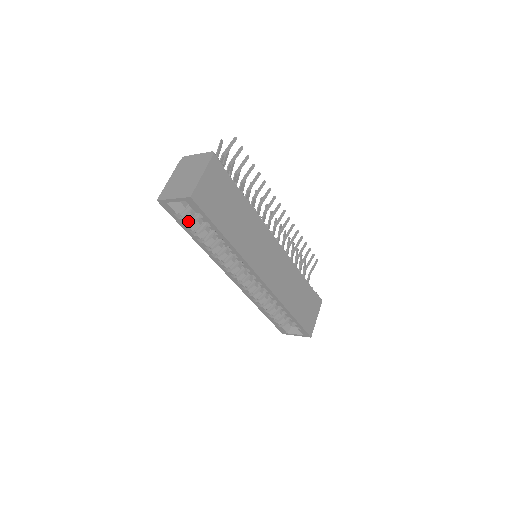
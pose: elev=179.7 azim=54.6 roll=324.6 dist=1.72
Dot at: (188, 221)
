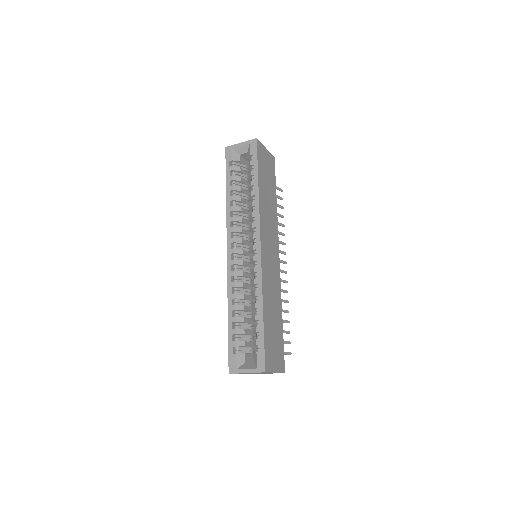
Dot at: (234, 173)
